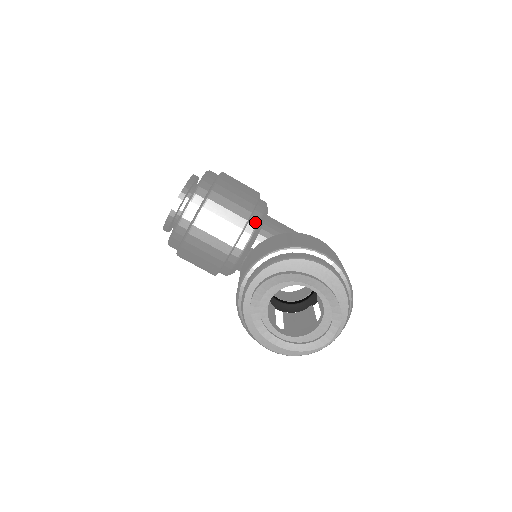
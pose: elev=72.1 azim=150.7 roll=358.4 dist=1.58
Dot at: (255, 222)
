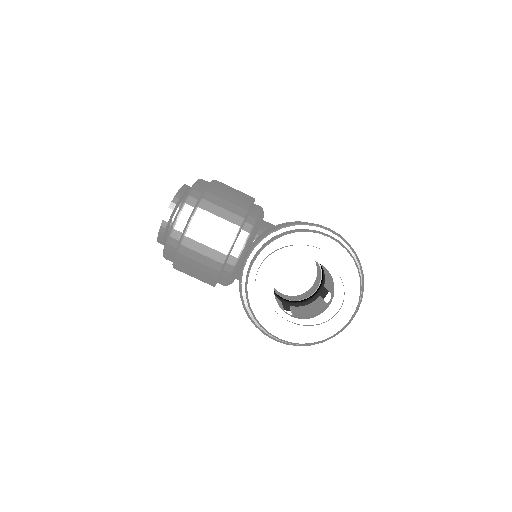
Dot at: (252, 221)
